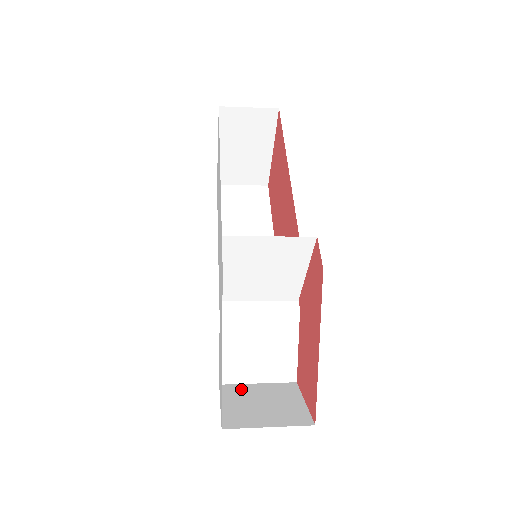
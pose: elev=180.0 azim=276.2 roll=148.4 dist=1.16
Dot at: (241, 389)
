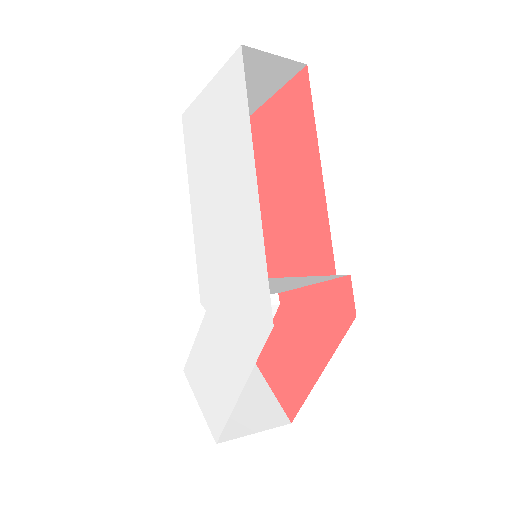
Dot at: occluded
